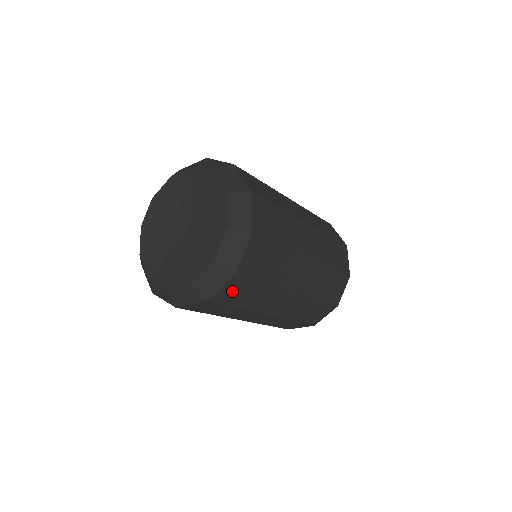
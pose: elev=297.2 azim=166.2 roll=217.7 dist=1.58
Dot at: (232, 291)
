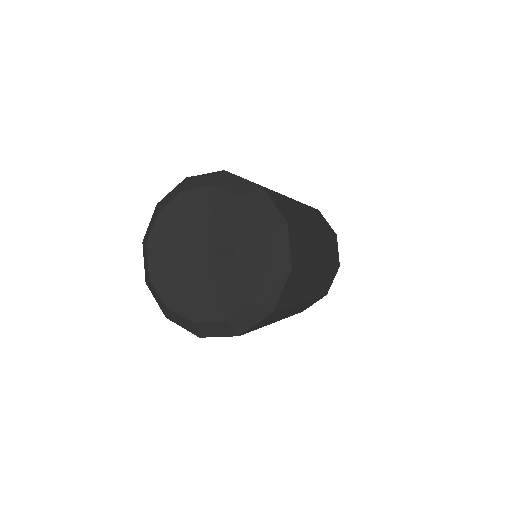
Dot at: occluded
